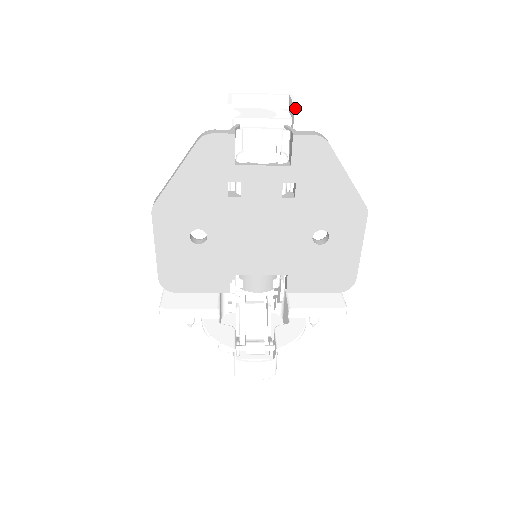
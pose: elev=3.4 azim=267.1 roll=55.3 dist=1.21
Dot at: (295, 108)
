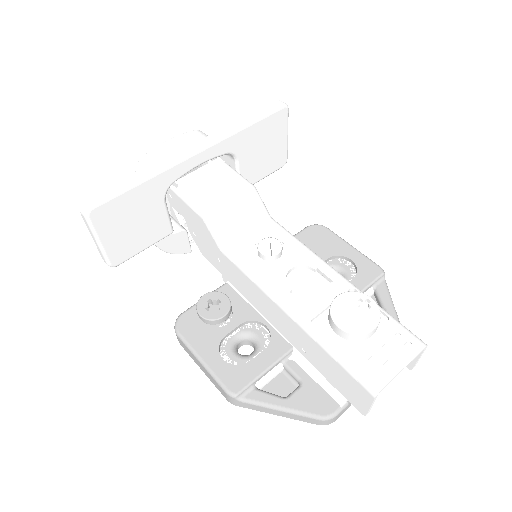
Dot at: occluded
